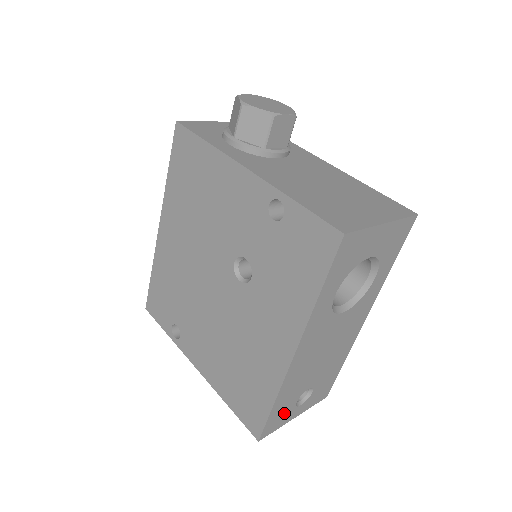
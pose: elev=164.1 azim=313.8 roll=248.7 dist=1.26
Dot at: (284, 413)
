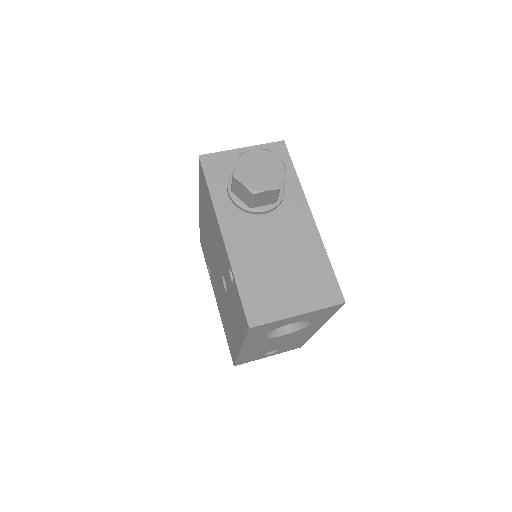
Dot at: (253, 358)
